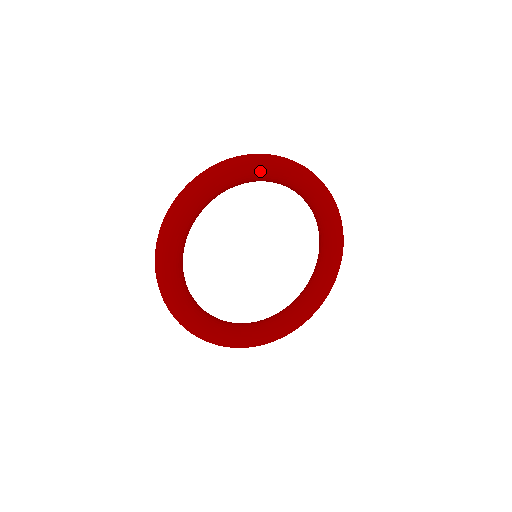
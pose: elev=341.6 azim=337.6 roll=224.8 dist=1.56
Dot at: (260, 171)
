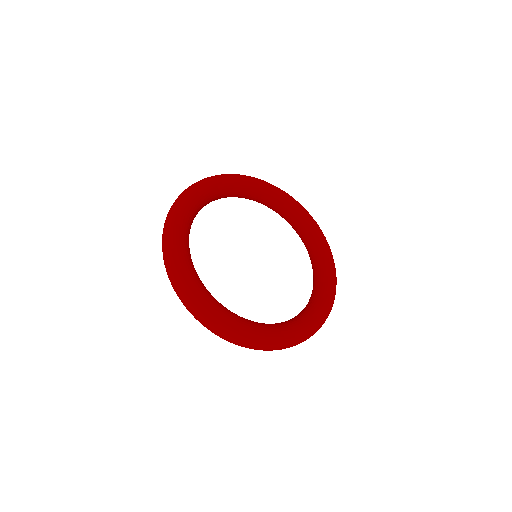
Dot at: (262, 185)
